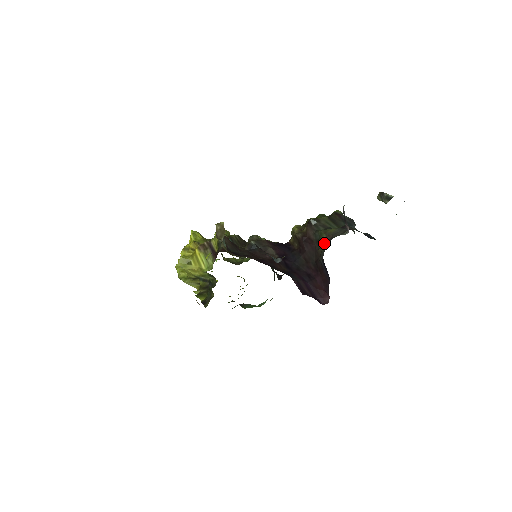
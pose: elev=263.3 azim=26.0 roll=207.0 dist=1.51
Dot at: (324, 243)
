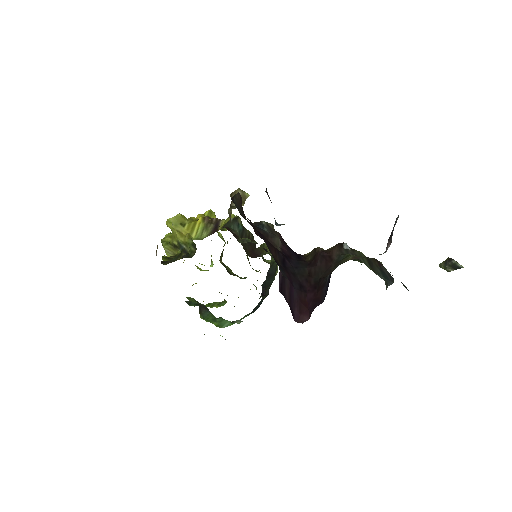
Dot at: (345, 261)
